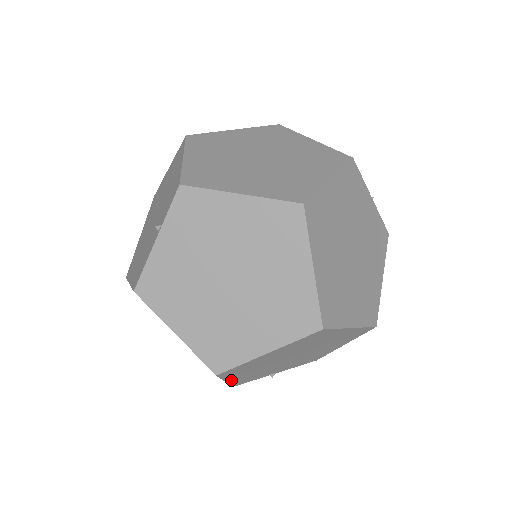
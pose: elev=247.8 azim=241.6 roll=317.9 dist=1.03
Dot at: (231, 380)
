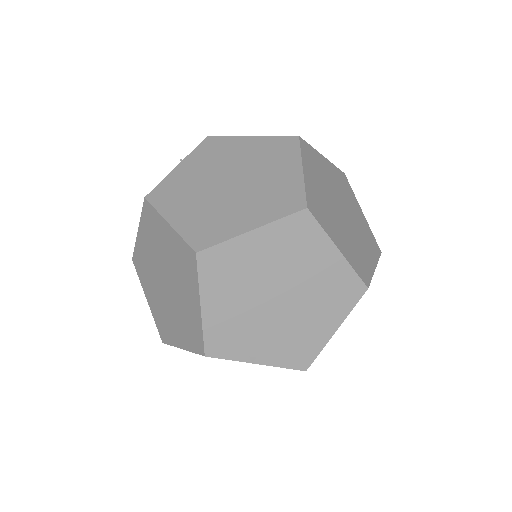
Dot at: (207, 311)
